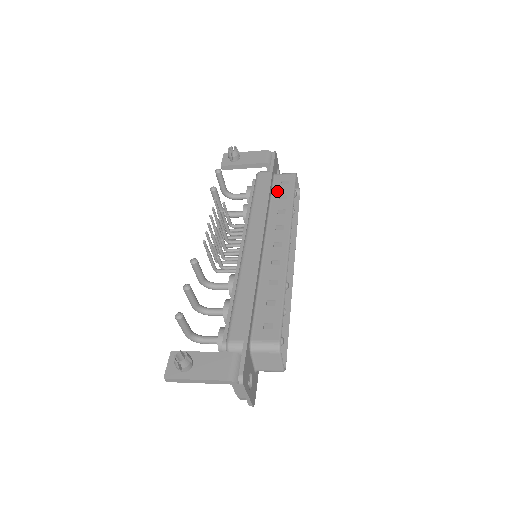
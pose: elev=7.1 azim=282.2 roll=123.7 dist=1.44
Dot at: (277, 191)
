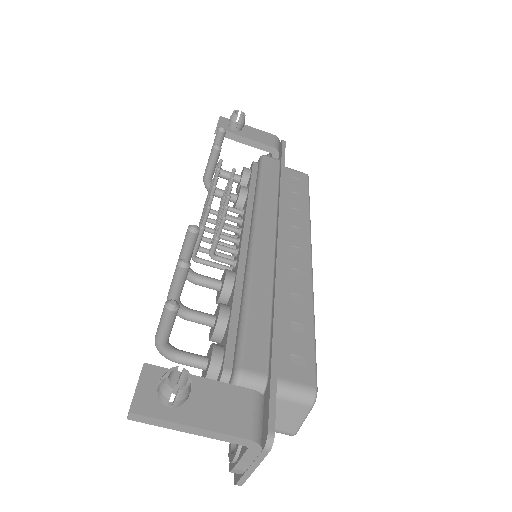
Dot at: (289, 185)
